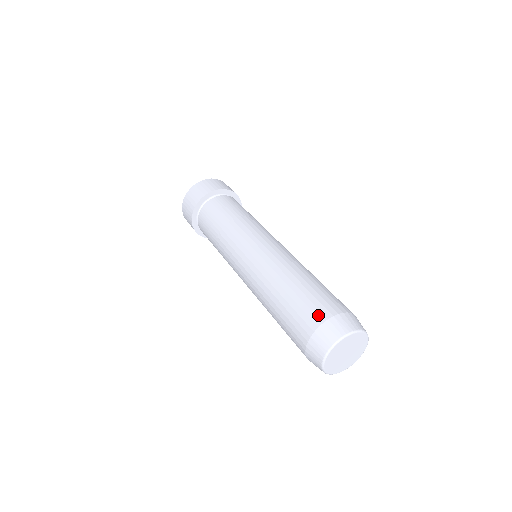
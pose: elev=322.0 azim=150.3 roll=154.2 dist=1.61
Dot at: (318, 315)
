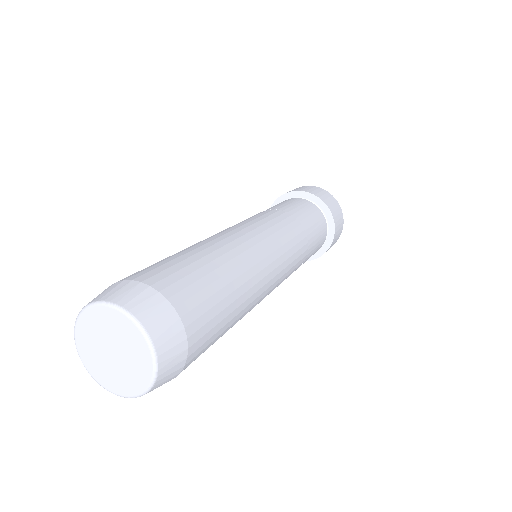
Dot at: (155, 276)
